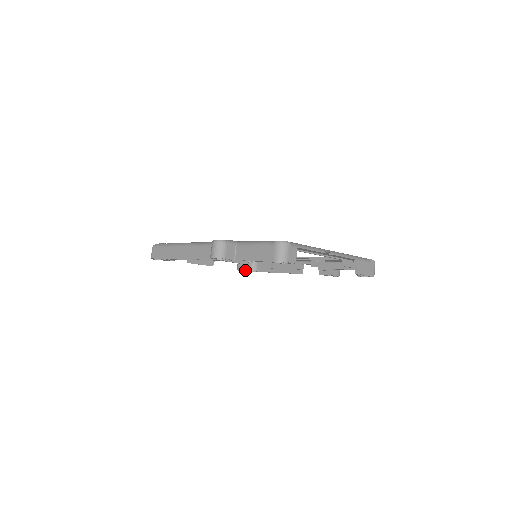
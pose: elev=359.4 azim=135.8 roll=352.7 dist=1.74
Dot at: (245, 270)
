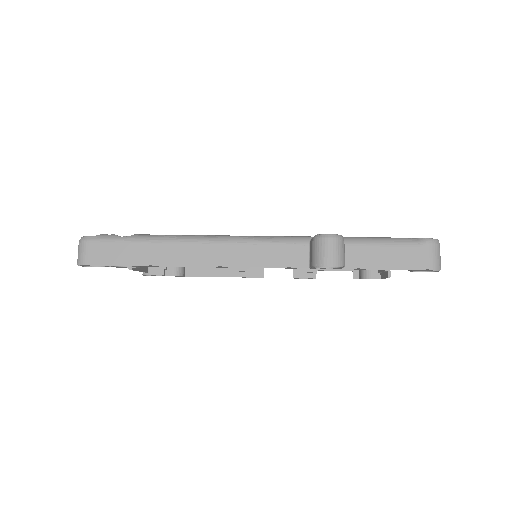
Dot at: (165, 275)
